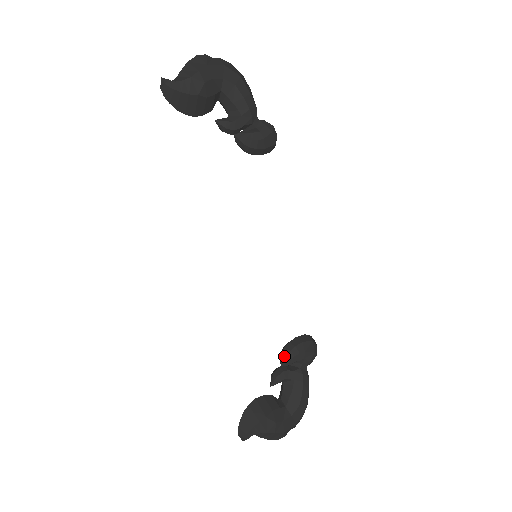
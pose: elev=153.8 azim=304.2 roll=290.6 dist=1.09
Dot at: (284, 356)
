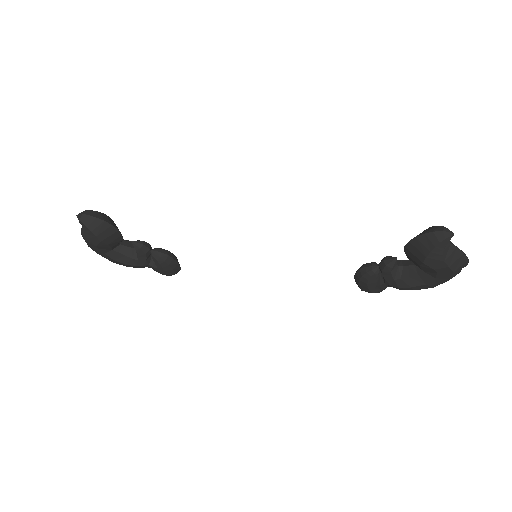
Dot at: (367, 264)
